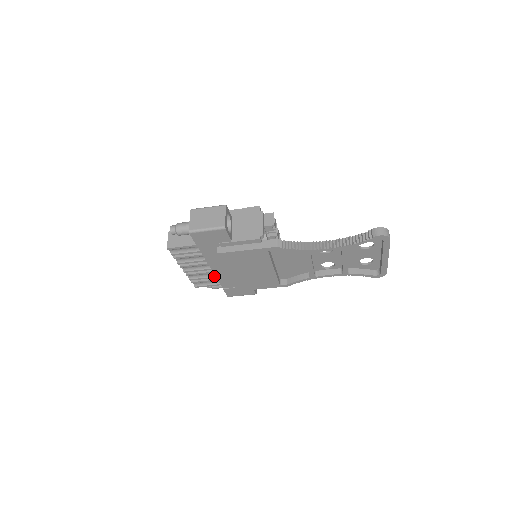
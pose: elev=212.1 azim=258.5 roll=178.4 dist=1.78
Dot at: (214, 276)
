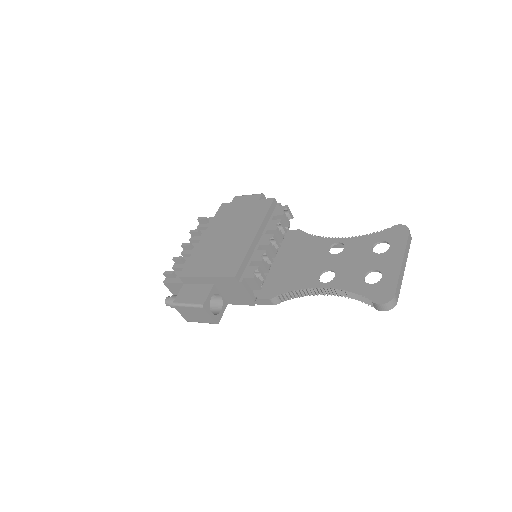
Dot at: occluded
